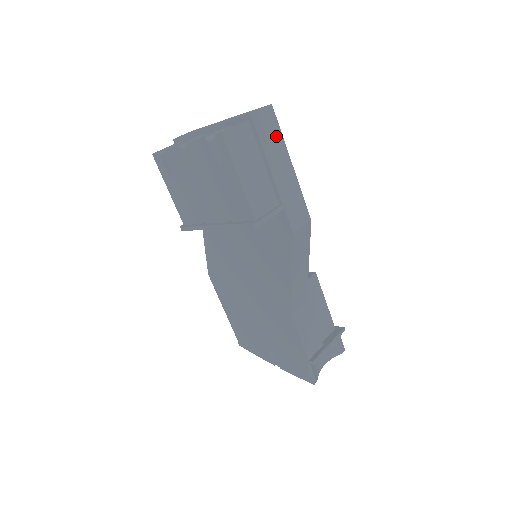
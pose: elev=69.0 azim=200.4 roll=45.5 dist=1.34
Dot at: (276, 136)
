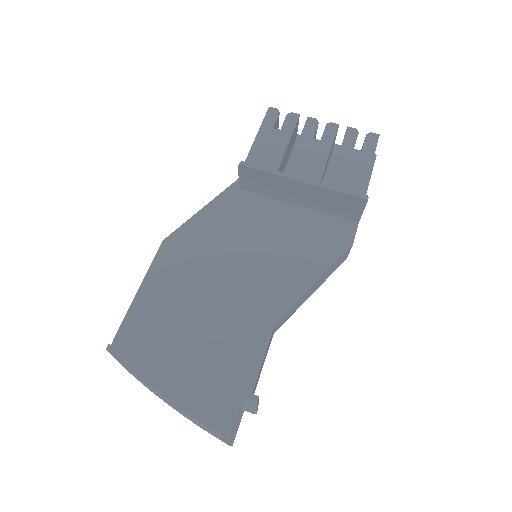
Dot at: occluded
